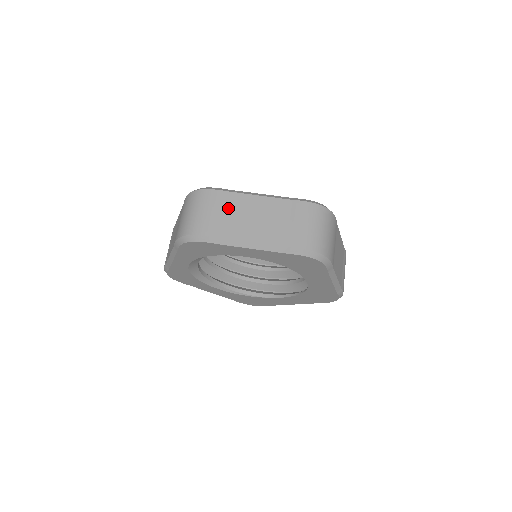
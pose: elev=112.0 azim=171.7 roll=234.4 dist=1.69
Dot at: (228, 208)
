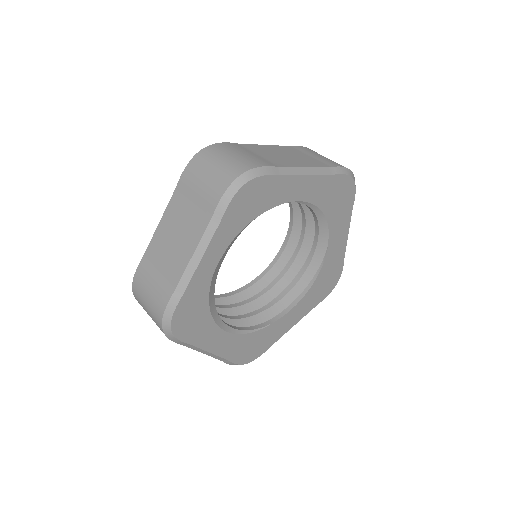
Dot at: (253, 151)
